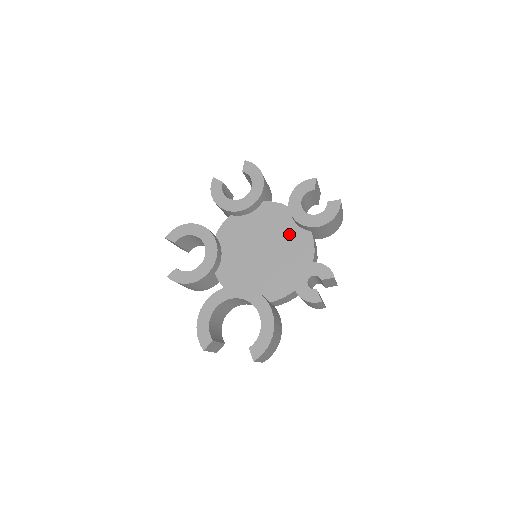
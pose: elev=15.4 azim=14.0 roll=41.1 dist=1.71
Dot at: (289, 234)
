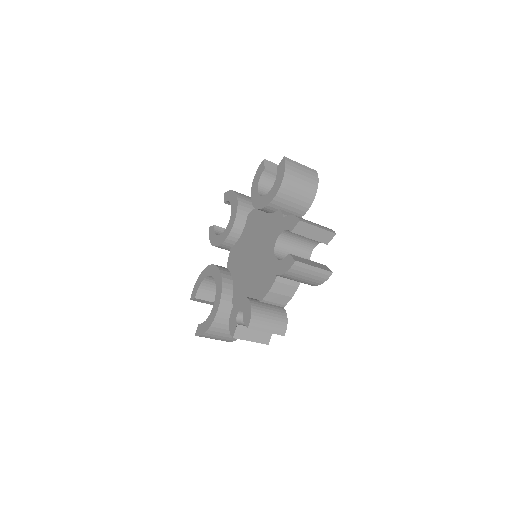
Dot at: occluded
